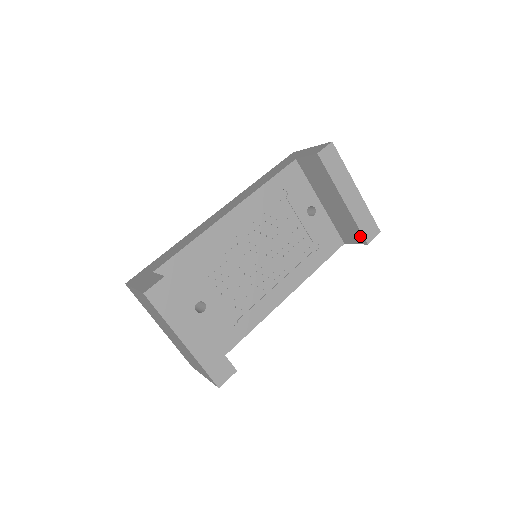
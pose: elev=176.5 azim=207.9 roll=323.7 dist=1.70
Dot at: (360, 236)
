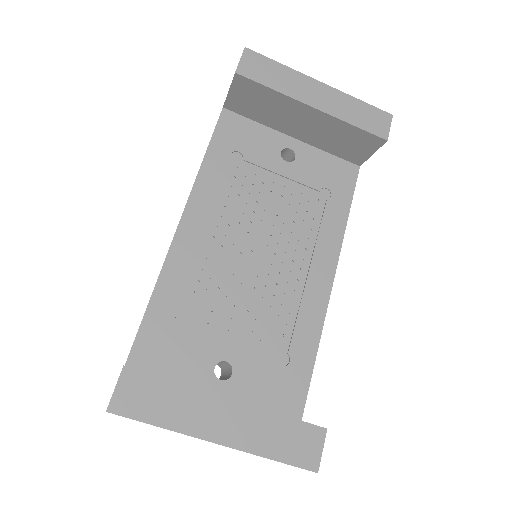
Dot at: (369, 138)
